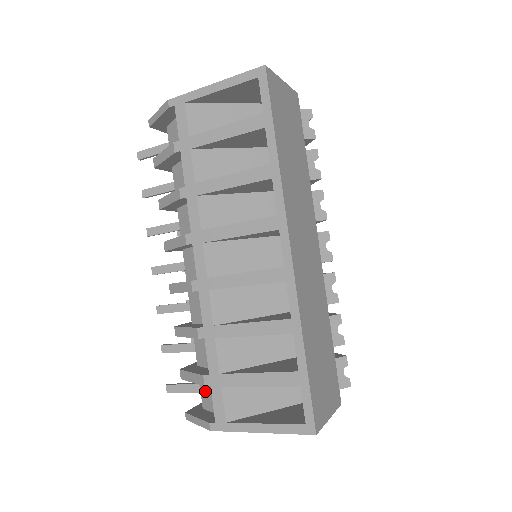
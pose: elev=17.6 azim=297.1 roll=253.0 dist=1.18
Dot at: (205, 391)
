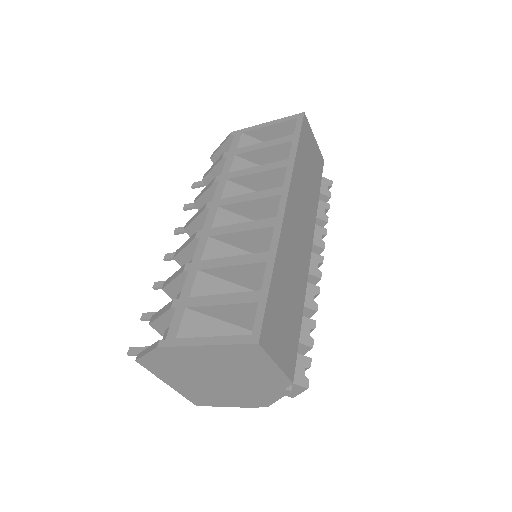
Dot at: occluded
